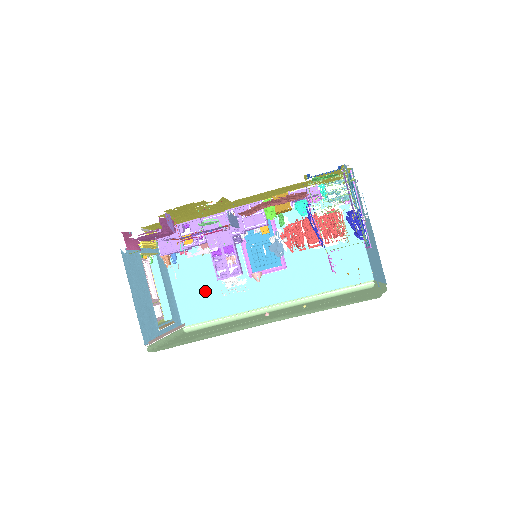
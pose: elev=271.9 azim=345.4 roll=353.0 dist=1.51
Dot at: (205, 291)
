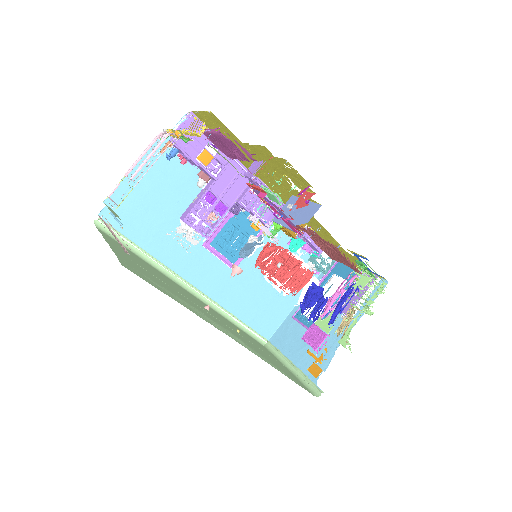
Dot at: (157, 211)
